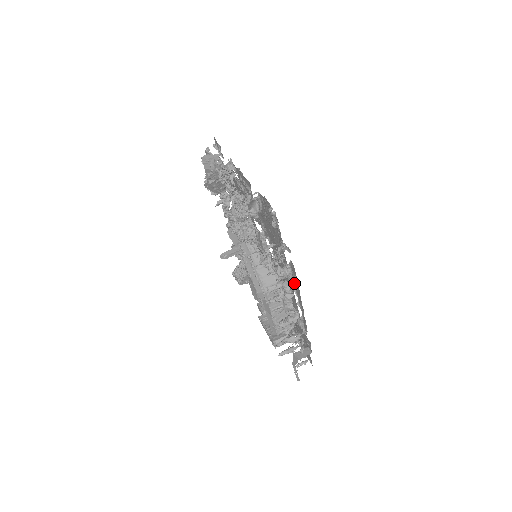
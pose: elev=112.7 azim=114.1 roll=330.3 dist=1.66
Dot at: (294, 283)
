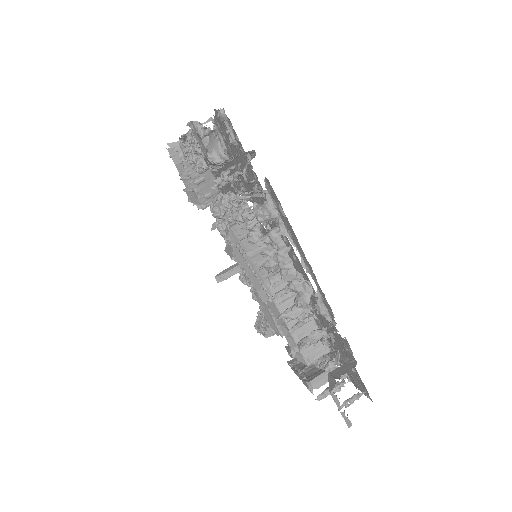
Dot at: (285, 226)
